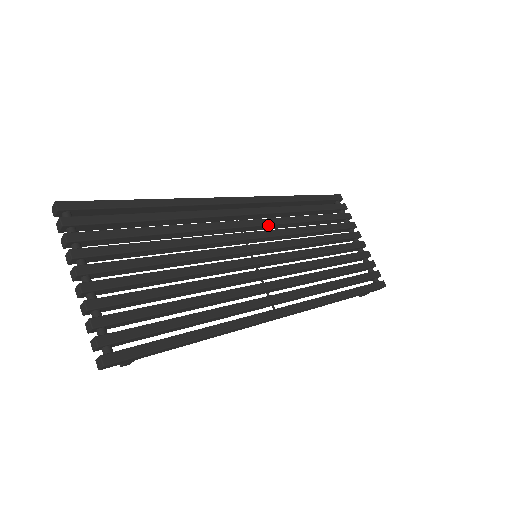
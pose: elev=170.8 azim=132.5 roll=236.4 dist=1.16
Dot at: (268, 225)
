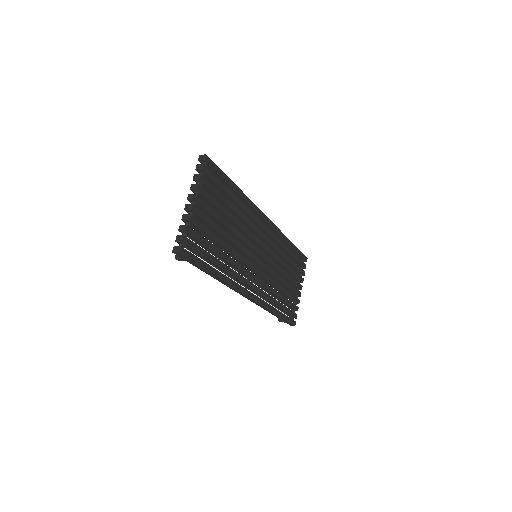
Dot at: (271, 245)
